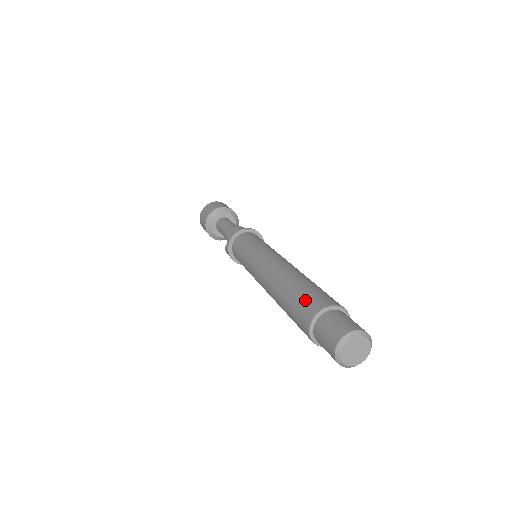
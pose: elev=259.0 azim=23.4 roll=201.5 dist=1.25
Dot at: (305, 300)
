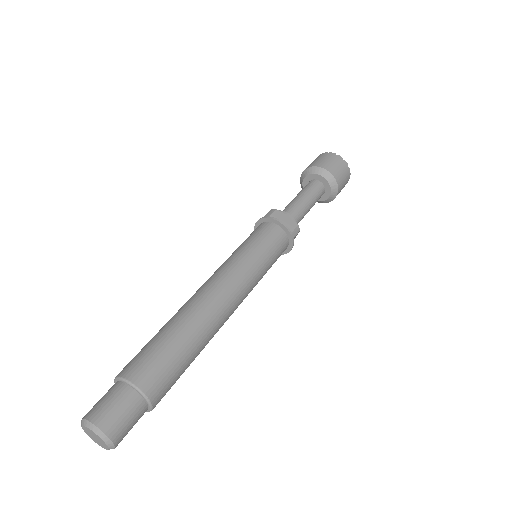
Dot at: (138, 354)
